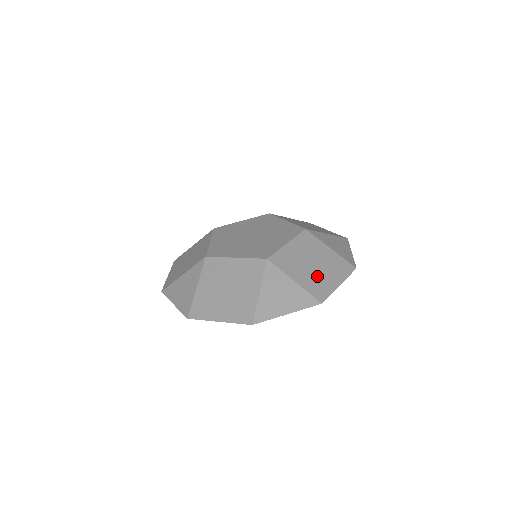
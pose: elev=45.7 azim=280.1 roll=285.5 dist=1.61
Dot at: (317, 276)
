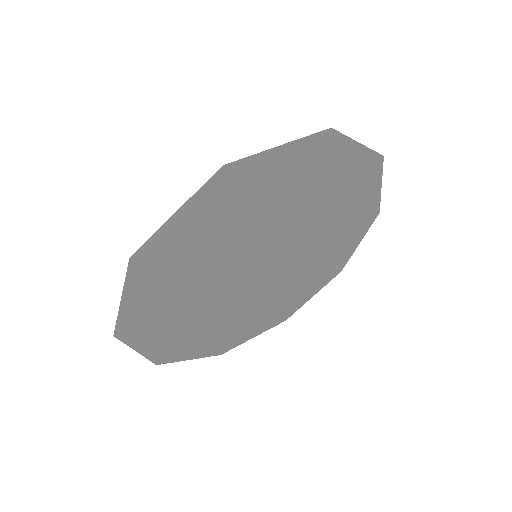
Dot at: occluded
